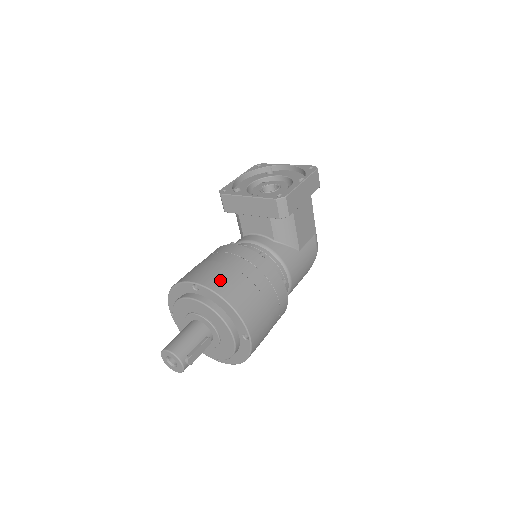
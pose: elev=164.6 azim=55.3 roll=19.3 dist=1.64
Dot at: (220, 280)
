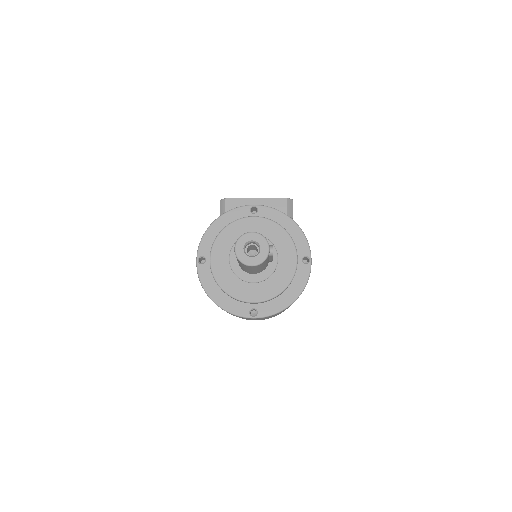
Dot at: occluded
